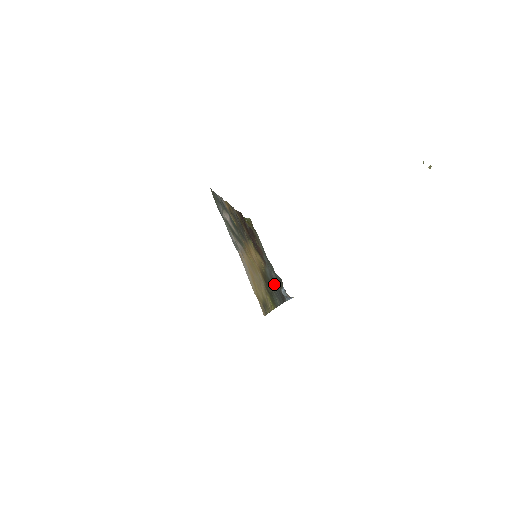
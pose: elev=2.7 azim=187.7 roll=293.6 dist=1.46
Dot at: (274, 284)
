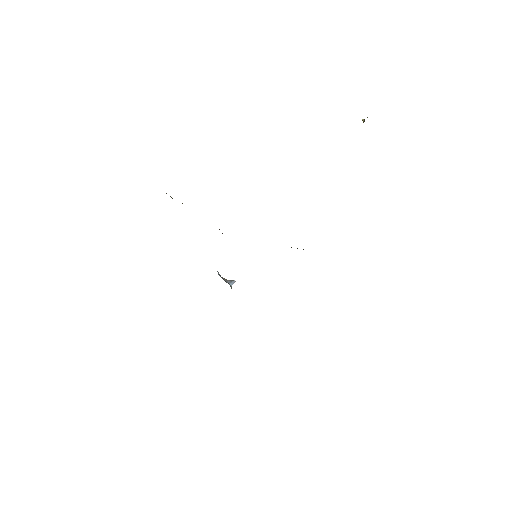
Dot at: occluded
